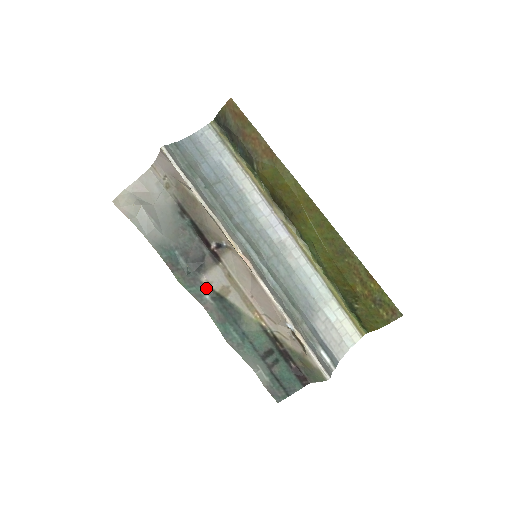
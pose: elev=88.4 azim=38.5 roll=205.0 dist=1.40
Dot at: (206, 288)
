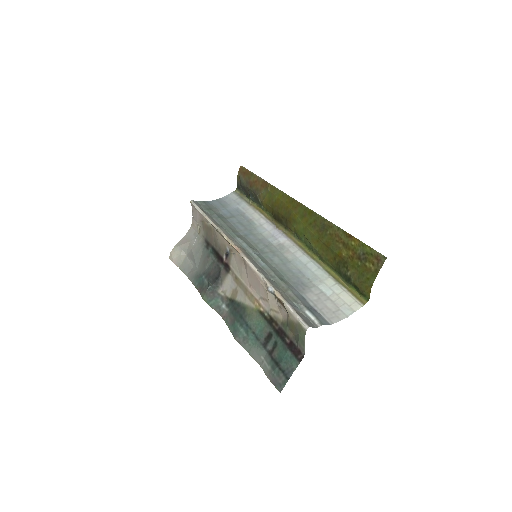
Dot at: (222, 298)
